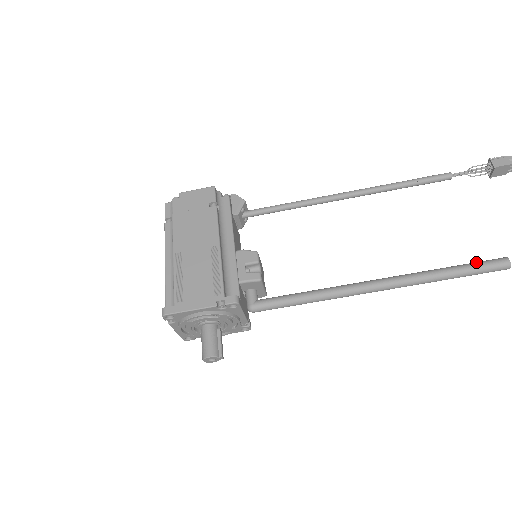
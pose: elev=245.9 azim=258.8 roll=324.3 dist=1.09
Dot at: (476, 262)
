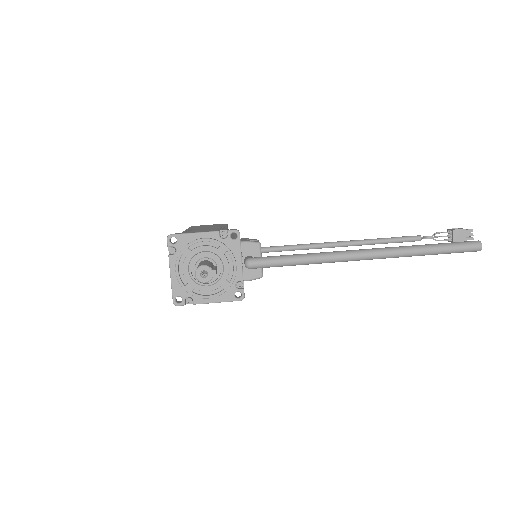
Dot at: (451, 243)
